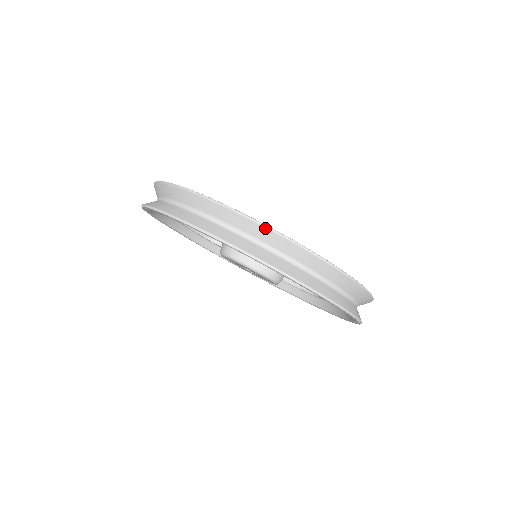
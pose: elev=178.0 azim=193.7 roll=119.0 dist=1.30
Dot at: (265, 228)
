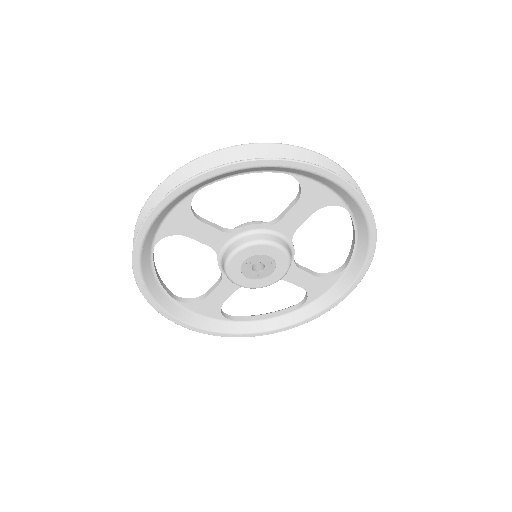
Dot at: (308, 151)
